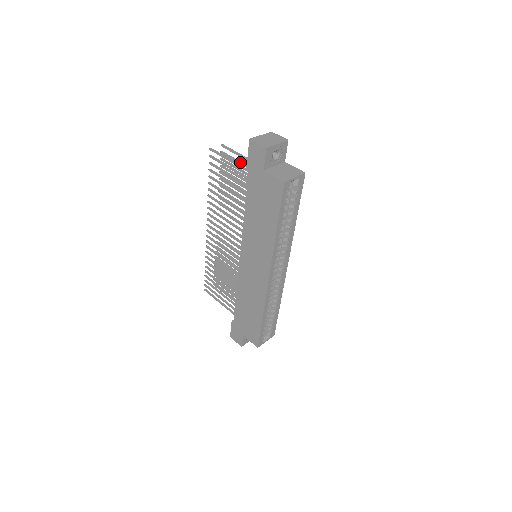
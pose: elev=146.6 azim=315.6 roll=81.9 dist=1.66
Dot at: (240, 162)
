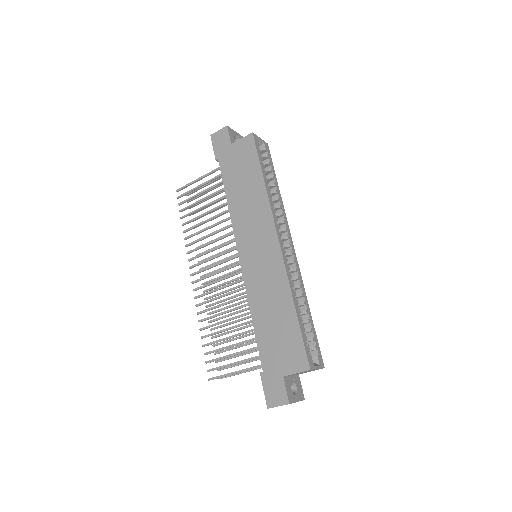
Dot at: occluded
